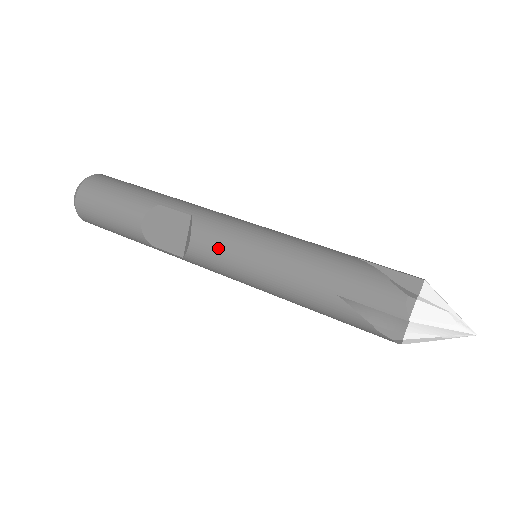
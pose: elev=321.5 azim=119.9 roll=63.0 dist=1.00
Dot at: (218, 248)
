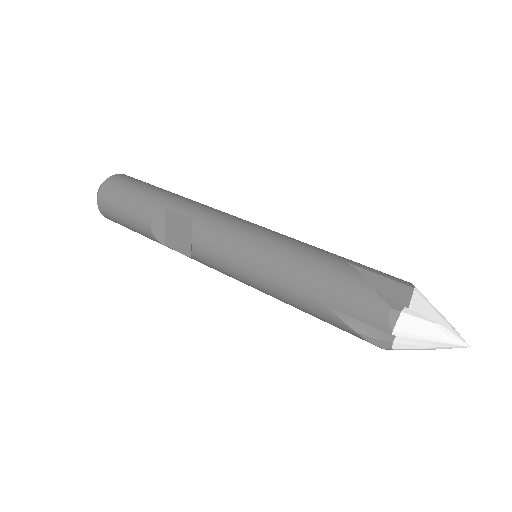
Dot at: (216, 253)
